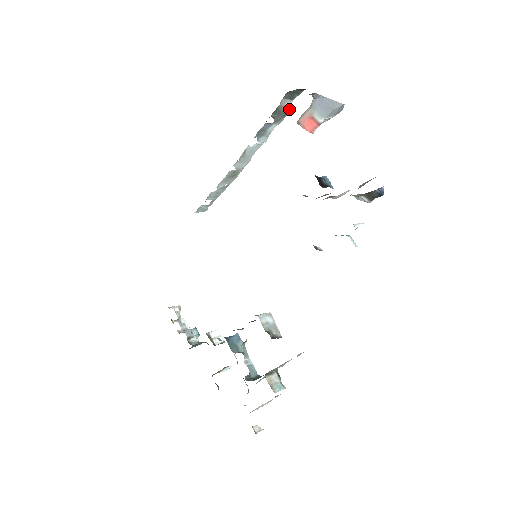
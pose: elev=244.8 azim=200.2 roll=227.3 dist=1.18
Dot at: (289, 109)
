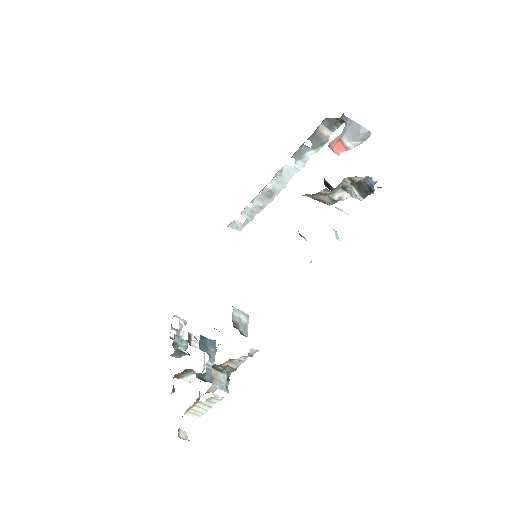
Dot at: (327, 139)
